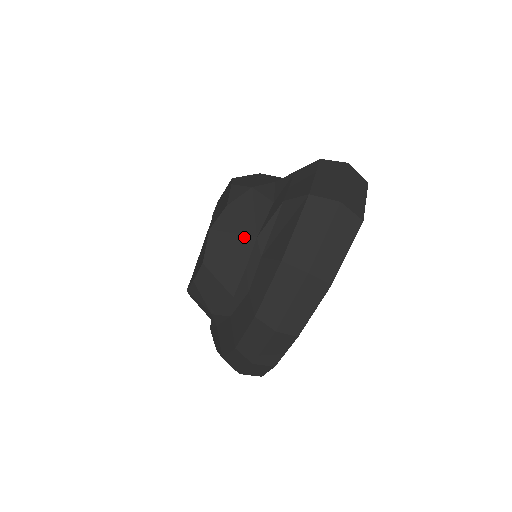
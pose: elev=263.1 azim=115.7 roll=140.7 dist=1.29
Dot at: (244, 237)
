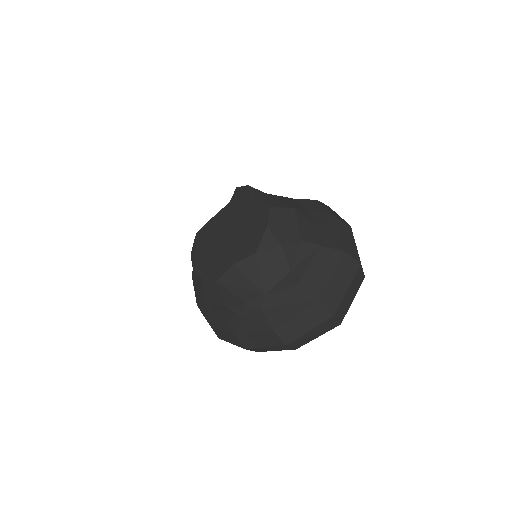
Dot at: (256, 288)
